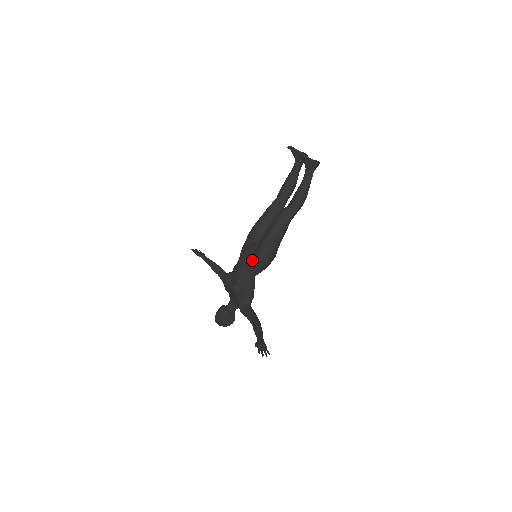
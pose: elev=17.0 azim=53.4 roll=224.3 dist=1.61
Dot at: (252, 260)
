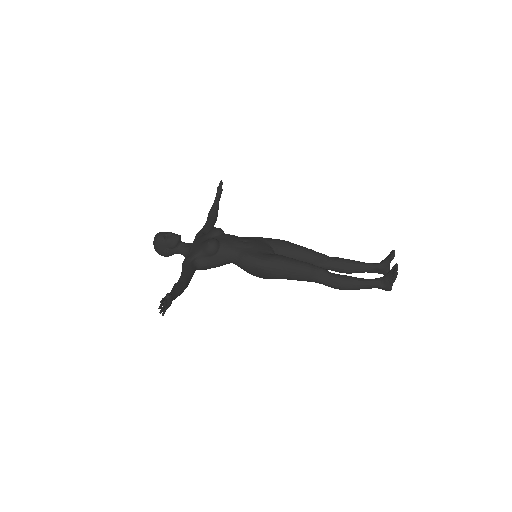
Dot at: (254, 253)
